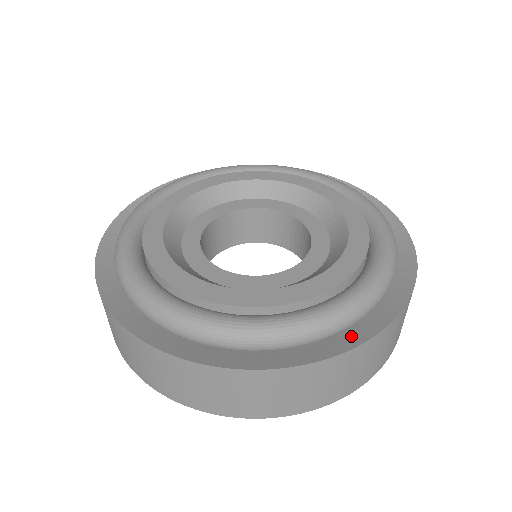
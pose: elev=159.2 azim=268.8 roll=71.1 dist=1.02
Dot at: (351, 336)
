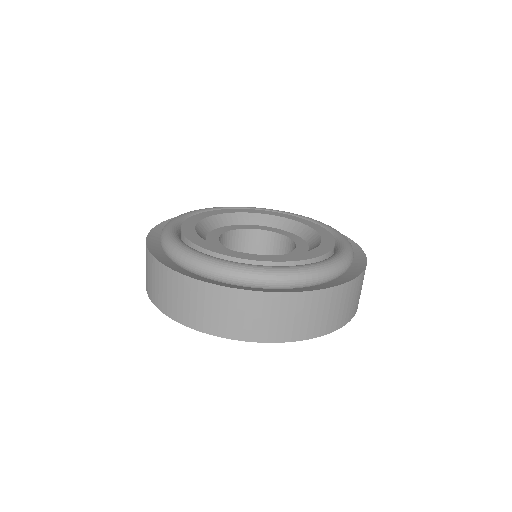
Dot at: (332, 283)
